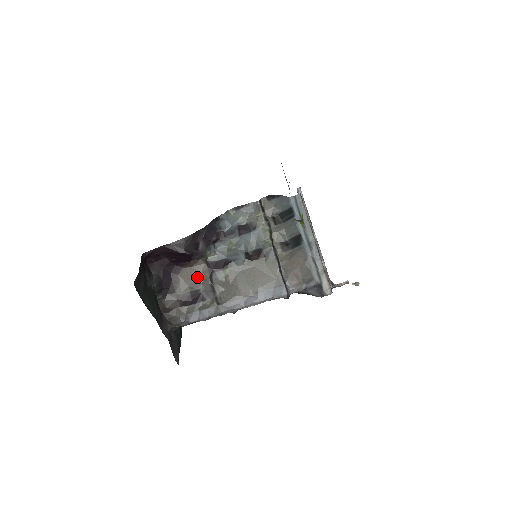
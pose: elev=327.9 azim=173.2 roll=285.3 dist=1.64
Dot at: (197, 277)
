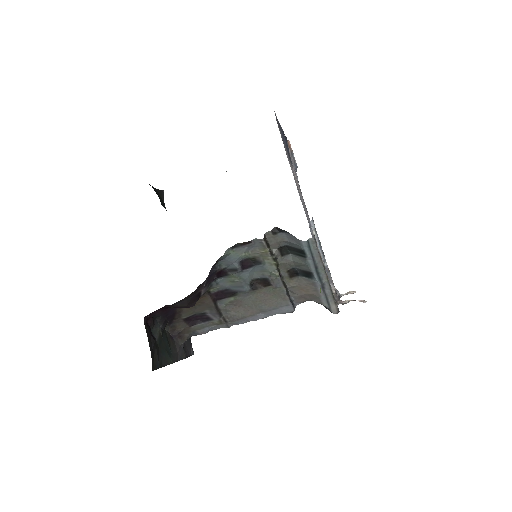
Dot at: (201, 305)
